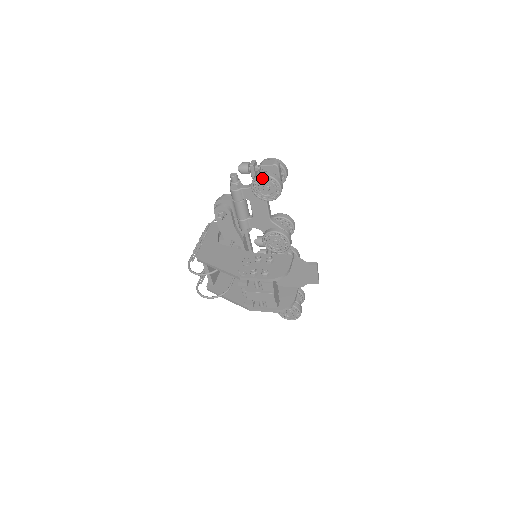
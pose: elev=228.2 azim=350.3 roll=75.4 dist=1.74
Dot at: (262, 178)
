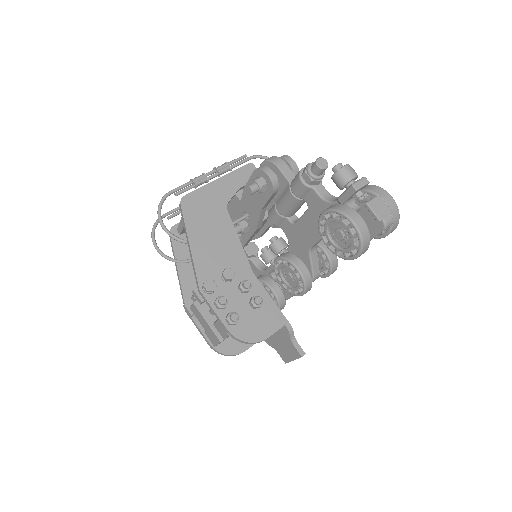
Dot at: (348, 221)
